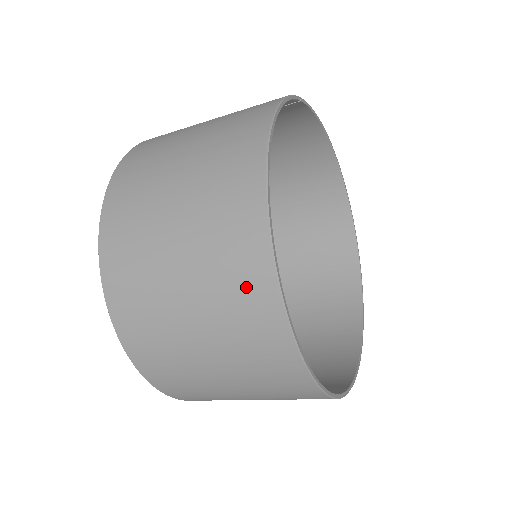
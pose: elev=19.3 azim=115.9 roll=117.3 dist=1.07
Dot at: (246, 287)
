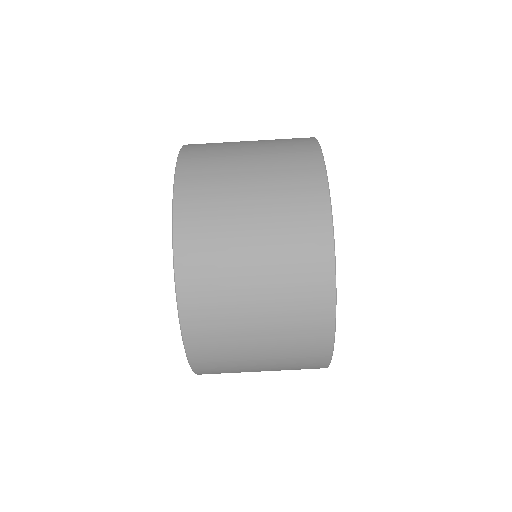
Dot at: (303, 180)
